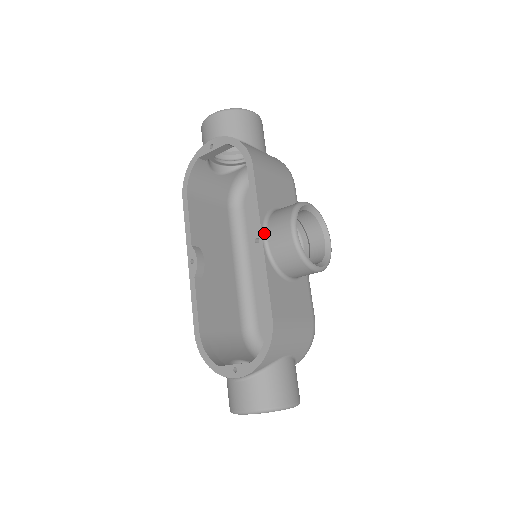
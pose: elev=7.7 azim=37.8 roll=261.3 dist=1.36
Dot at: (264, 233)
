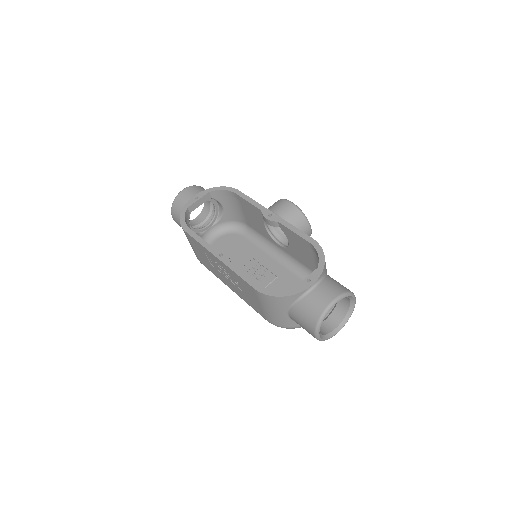
Dot at: (271, 212)
